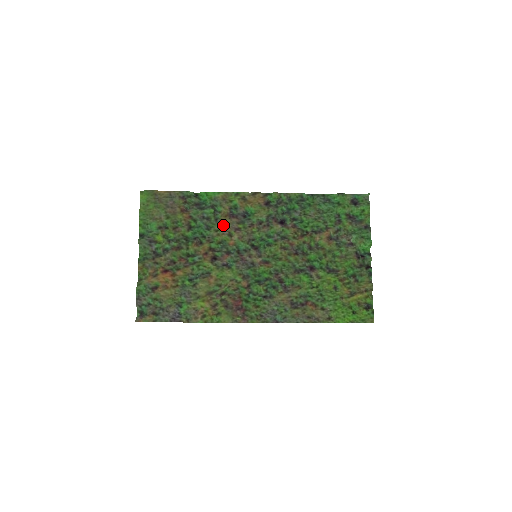
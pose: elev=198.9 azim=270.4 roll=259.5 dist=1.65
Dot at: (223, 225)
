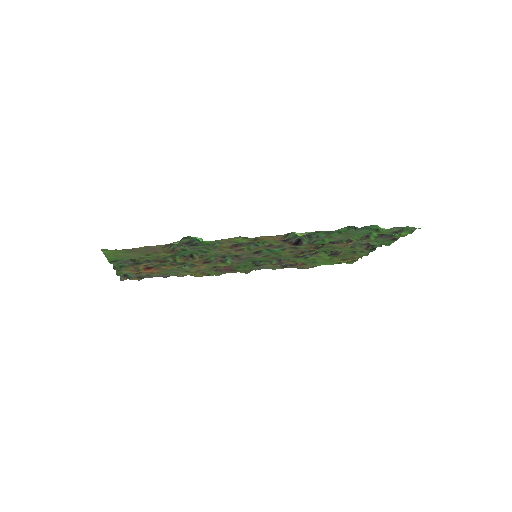
Dot at: (222, 251)
